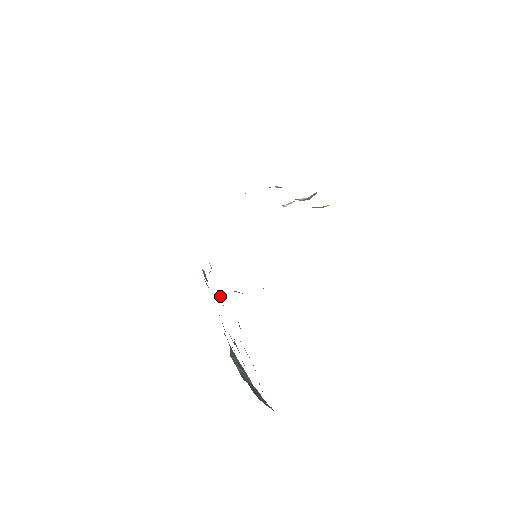
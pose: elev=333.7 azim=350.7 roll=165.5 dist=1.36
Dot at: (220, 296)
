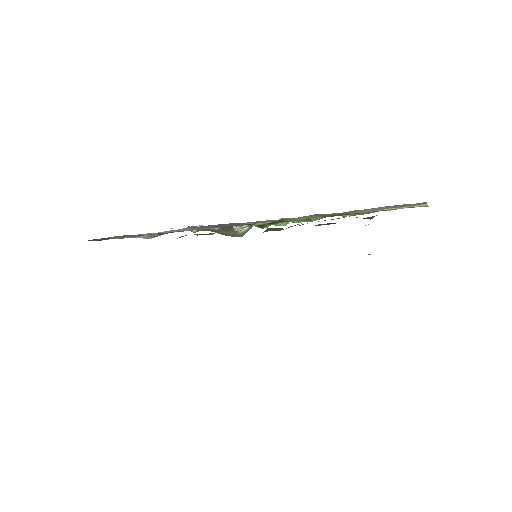
Dot at: occluded
